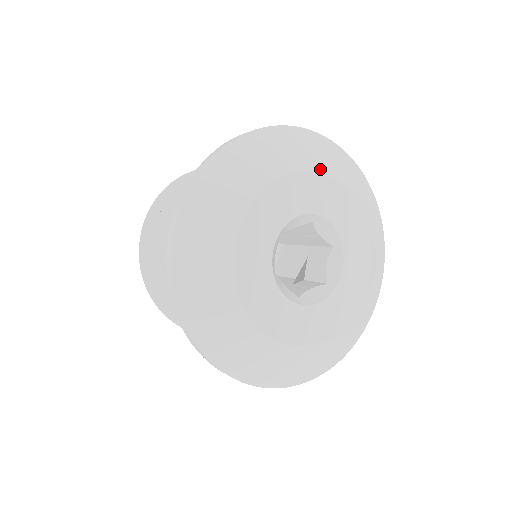
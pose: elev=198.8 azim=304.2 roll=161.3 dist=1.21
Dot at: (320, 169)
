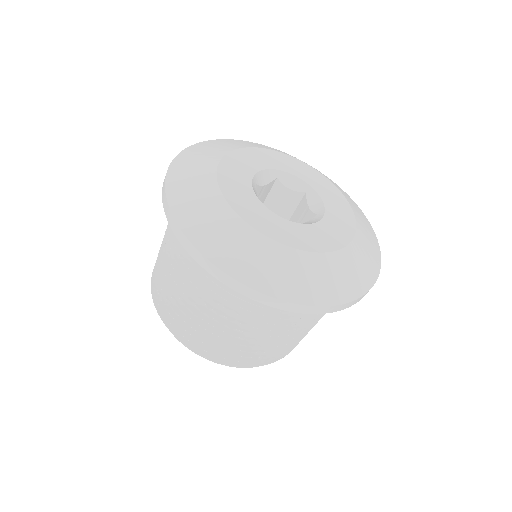
Dot at: (263, 148)
